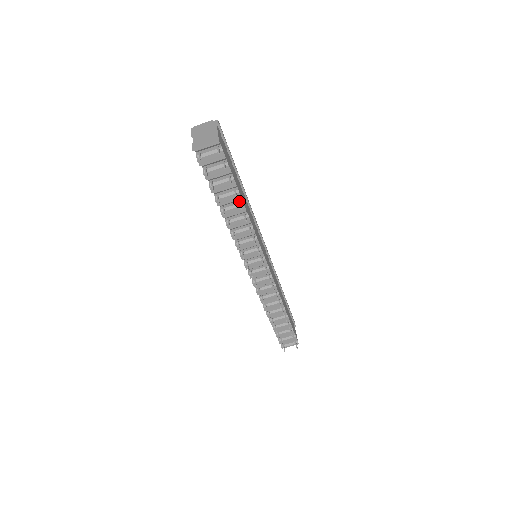
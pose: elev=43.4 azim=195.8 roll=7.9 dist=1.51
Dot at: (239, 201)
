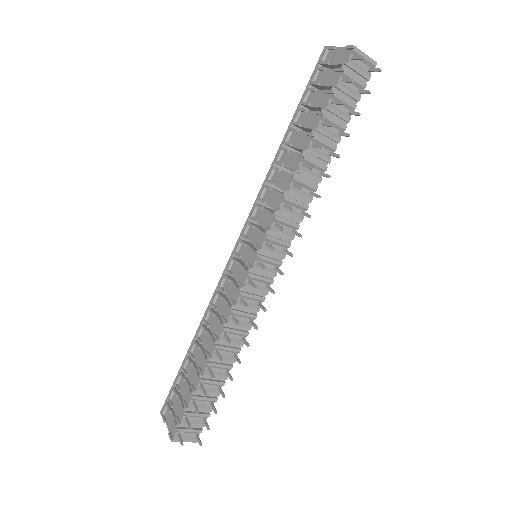
Dot at: (330, 151)
